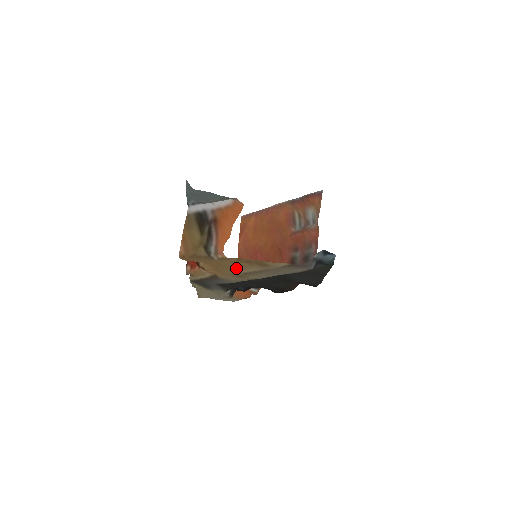
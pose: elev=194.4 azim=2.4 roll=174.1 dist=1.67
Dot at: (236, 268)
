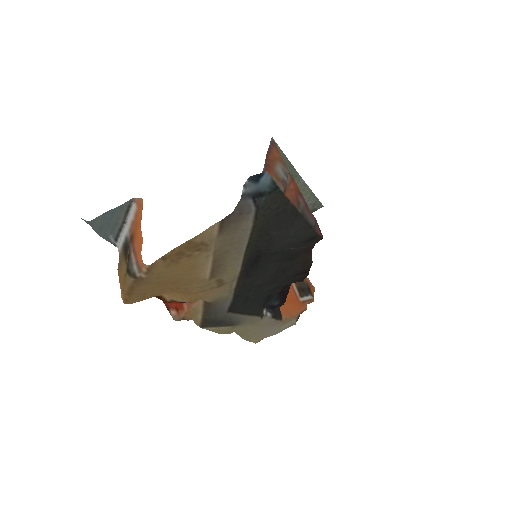
Dot at: (193, 275)
